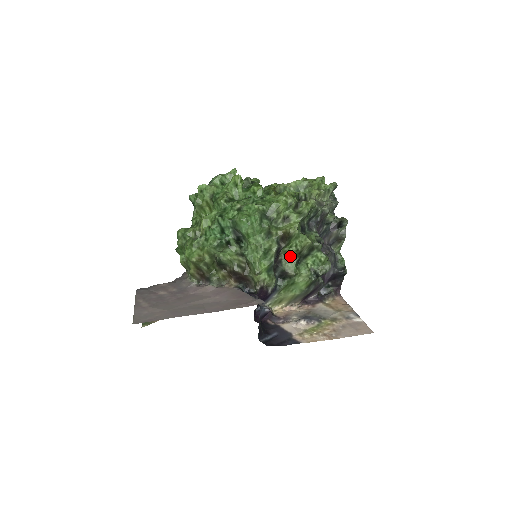
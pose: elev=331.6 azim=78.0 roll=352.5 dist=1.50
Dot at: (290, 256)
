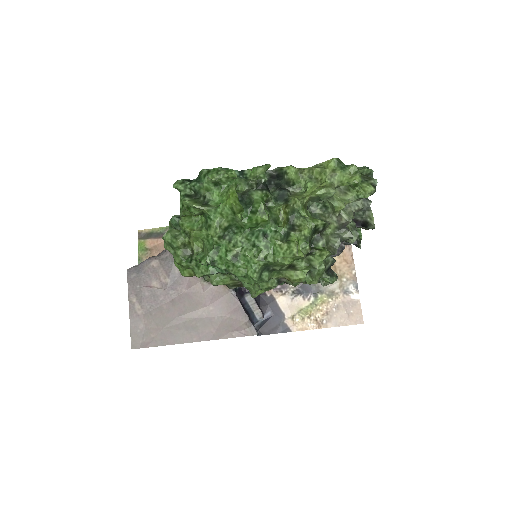
Dot at: occluded
